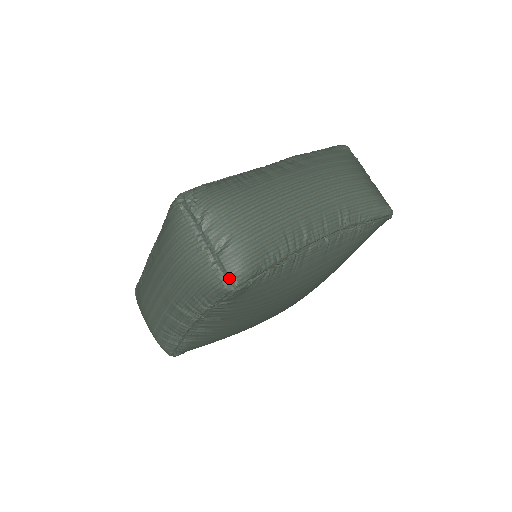
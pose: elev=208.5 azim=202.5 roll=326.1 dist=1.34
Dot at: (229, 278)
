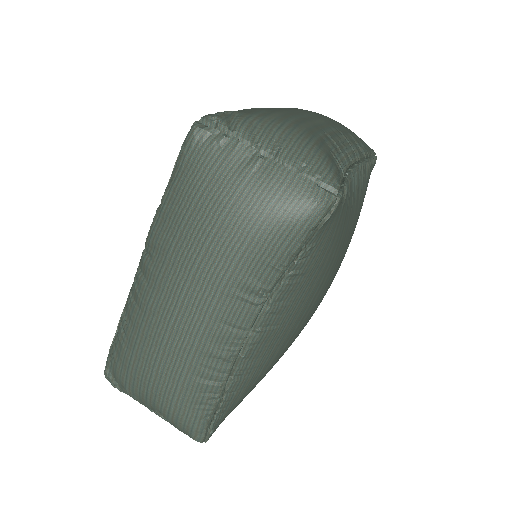
Dot at: (191, 437)
